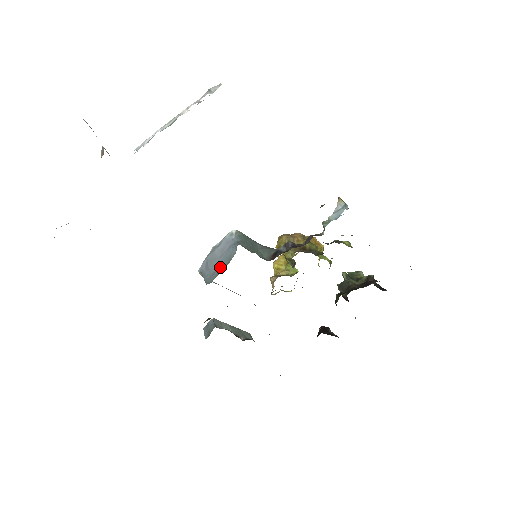
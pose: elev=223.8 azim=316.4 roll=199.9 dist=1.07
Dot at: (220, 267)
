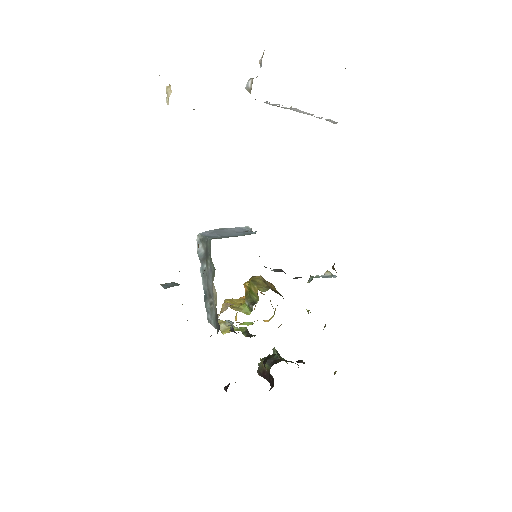
Dot at: (232, 236)
